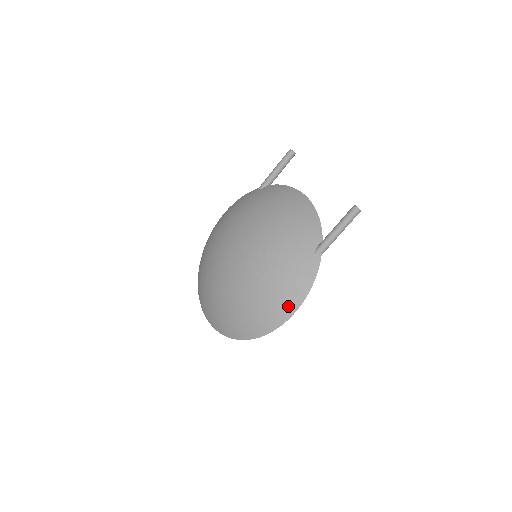
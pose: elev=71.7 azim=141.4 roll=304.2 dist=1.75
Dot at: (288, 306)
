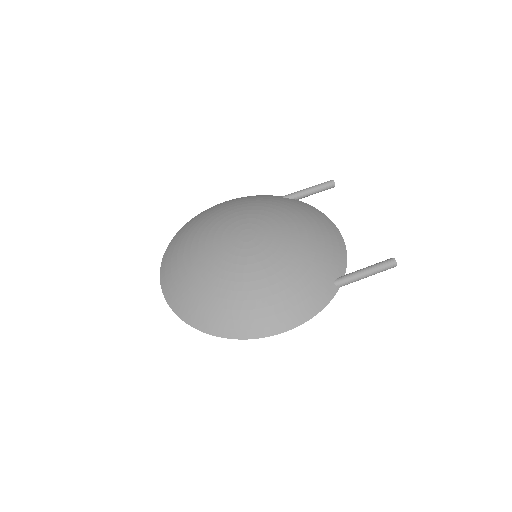
Dot at: (285, 320)
